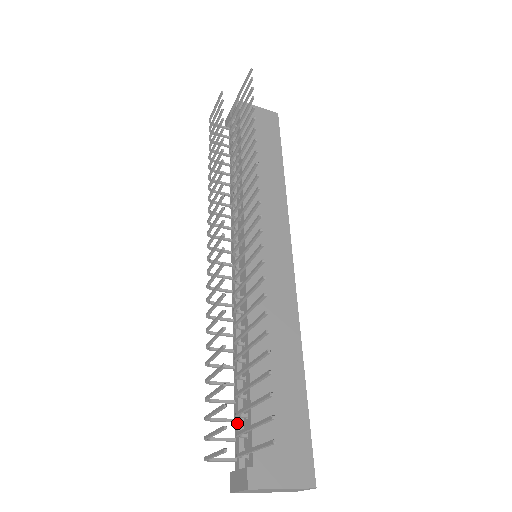
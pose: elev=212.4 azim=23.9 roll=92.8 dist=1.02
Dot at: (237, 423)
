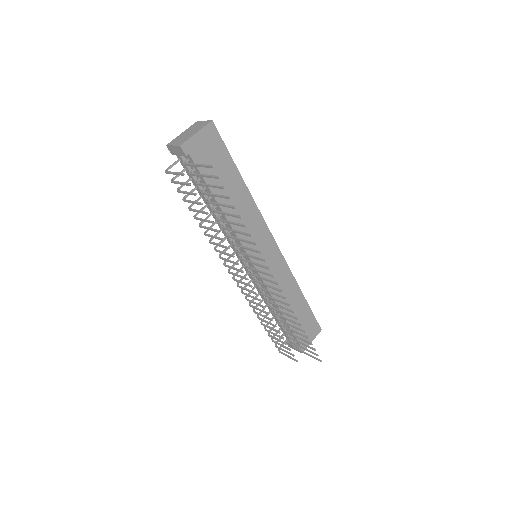
Dot at: (285, 333)
